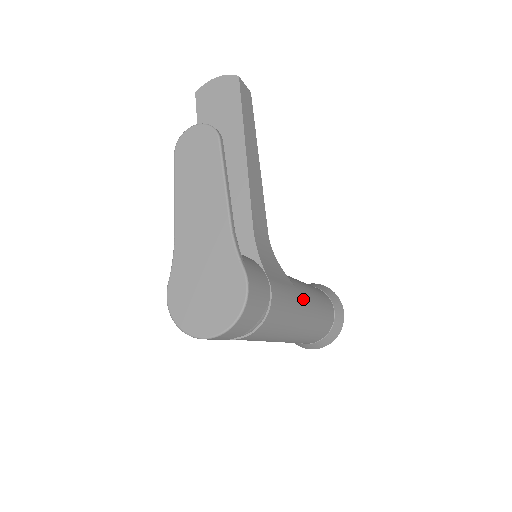
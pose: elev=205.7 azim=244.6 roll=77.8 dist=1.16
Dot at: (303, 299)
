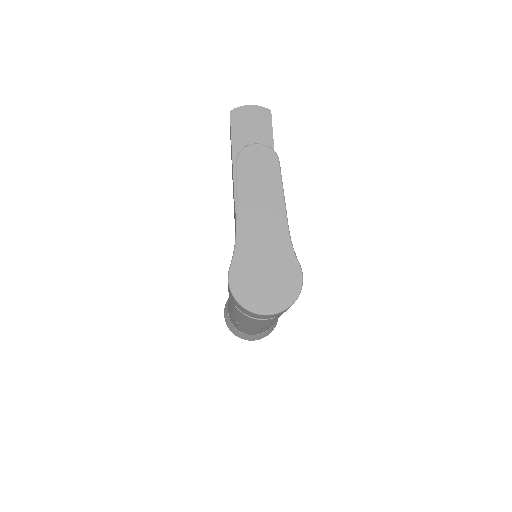
Dot at: occluded
